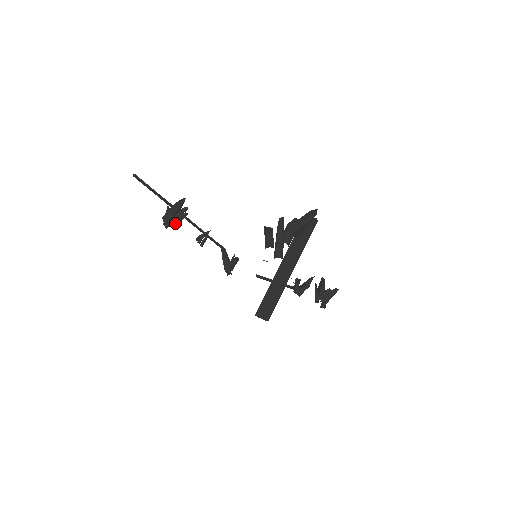
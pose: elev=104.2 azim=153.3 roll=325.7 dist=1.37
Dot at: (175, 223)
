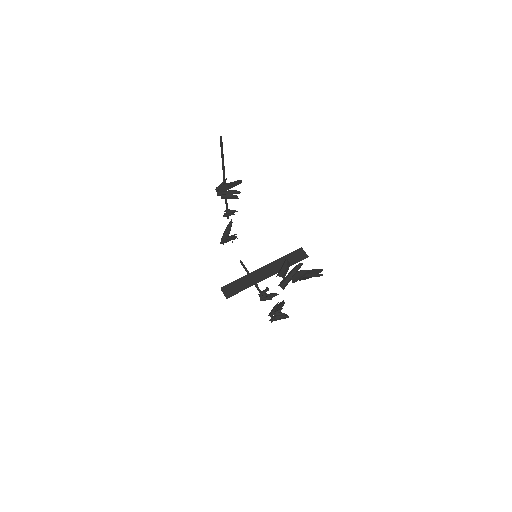
Dot at: (225, 197)
